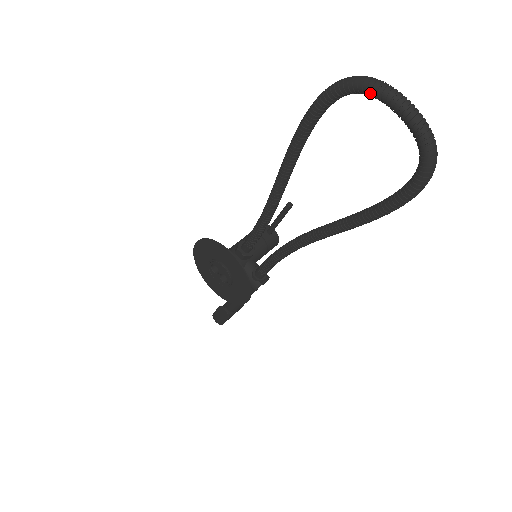
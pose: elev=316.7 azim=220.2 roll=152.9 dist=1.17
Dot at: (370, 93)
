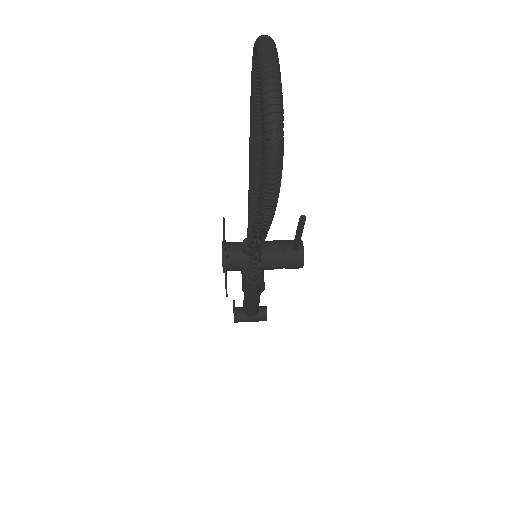
Dot at: (256, 52)
